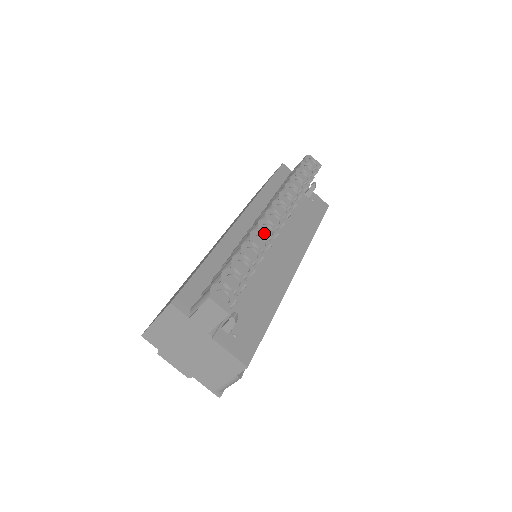
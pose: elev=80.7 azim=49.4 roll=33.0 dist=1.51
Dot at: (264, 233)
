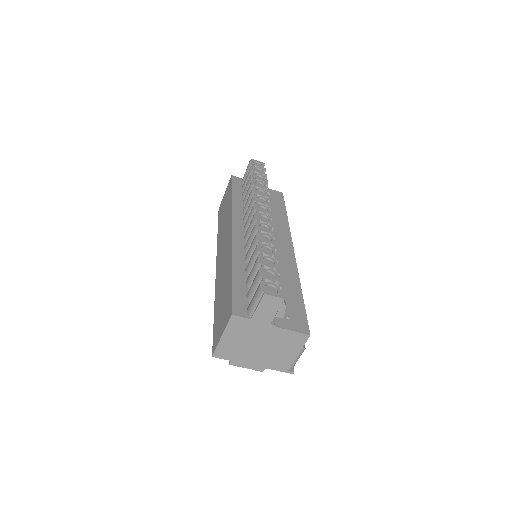
Dot at: (264, 232)
